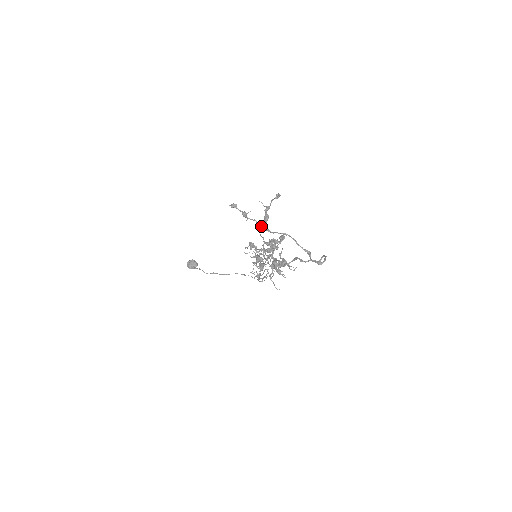
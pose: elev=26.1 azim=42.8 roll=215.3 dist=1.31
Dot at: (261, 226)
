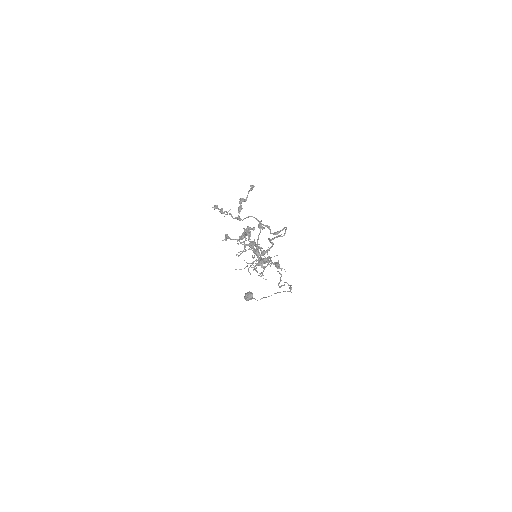
Dot at: (235, 217)
